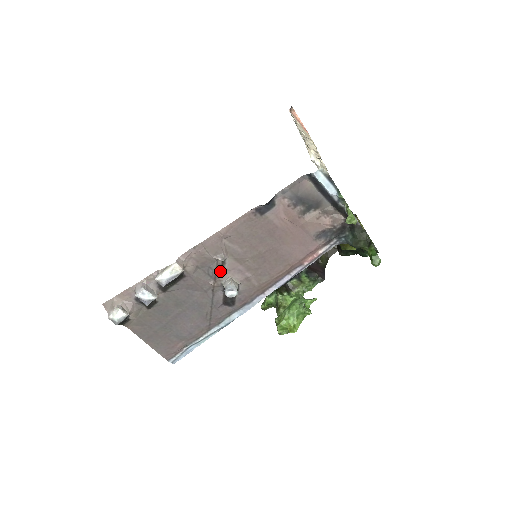
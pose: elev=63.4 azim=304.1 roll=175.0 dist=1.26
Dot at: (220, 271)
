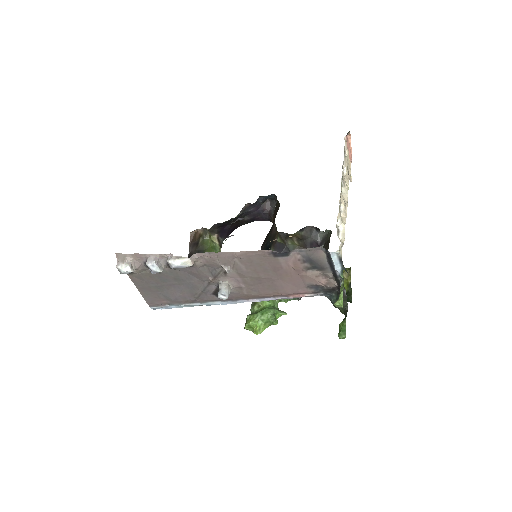
Dot at: (222, 275)
